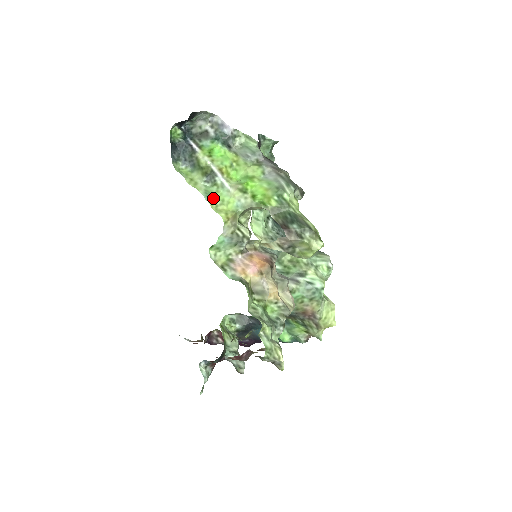
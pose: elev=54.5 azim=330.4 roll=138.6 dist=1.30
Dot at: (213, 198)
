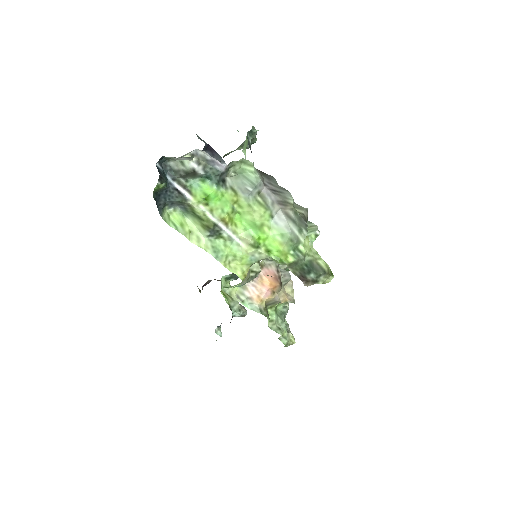
Dot at: (224, 256)
